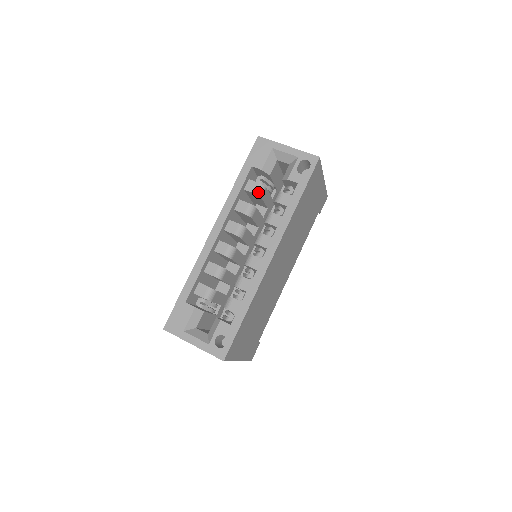
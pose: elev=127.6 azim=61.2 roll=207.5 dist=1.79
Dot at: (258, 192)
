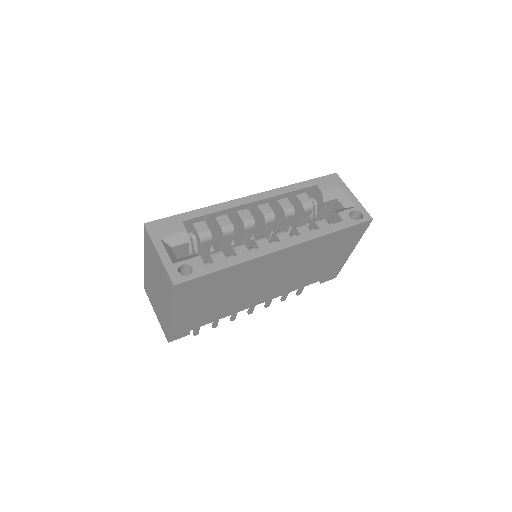
Dot at: (305, 205)
